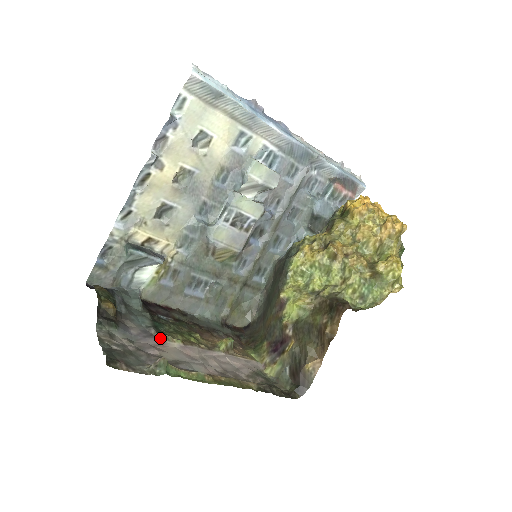
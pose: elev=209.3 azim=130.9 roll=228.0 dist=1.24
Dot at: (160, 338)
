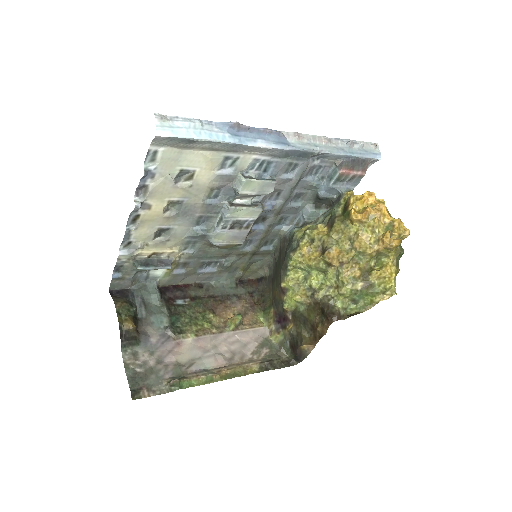
Dot at: (176, 338)
